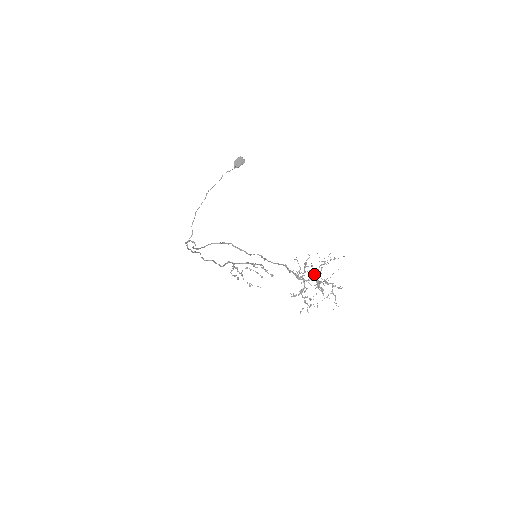
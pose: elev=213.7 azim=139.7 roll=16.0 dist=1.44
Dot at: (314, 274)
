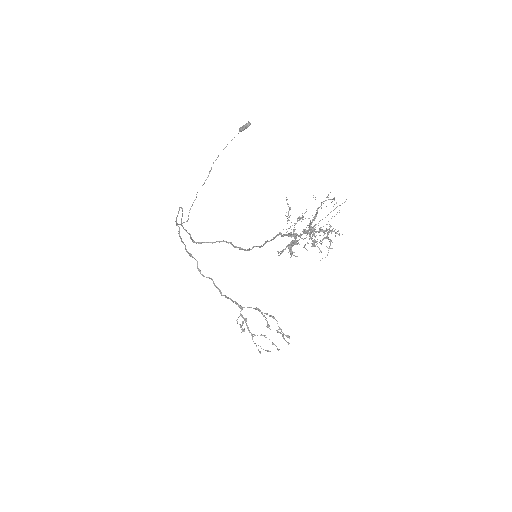
Dot at: (310, 231)
